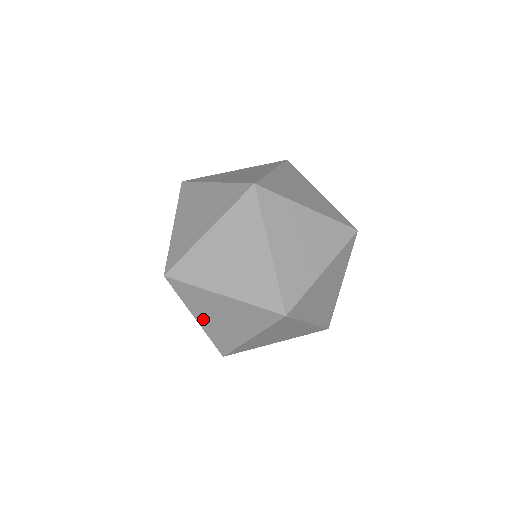
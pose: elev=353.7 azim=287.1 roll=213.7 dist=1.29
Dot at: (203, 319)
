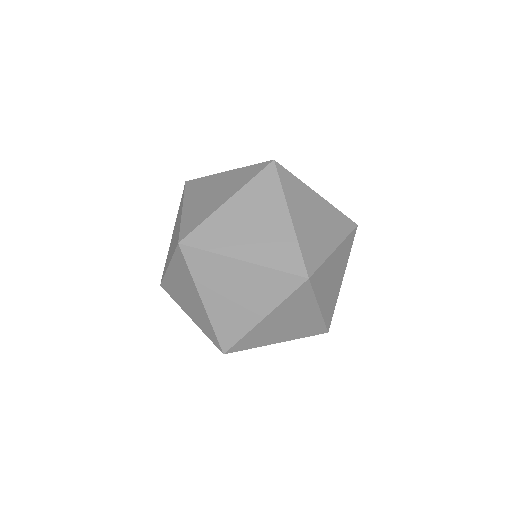
Dot at: occluded
